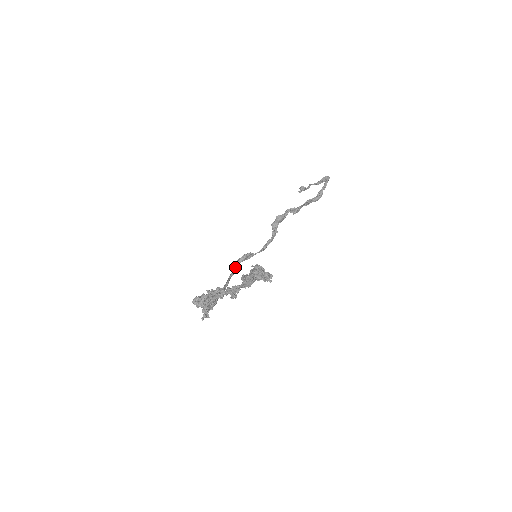
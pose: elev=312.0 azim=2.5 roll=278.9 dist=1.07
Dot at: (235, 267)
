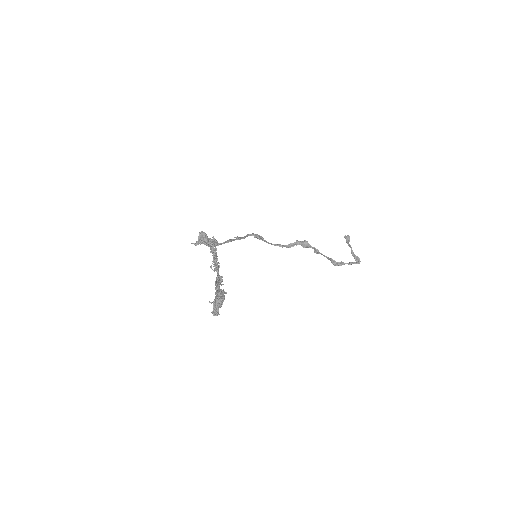
Dot at: occluded
